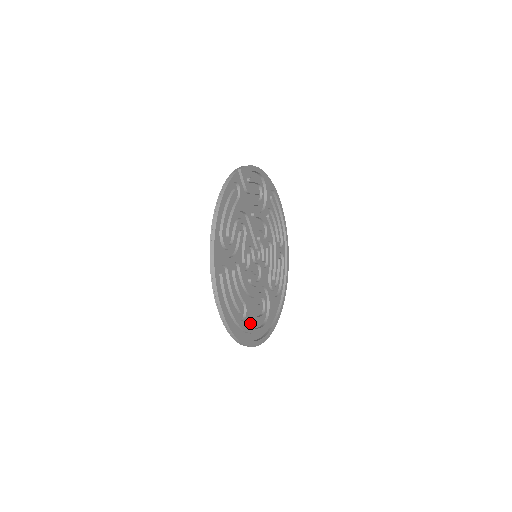
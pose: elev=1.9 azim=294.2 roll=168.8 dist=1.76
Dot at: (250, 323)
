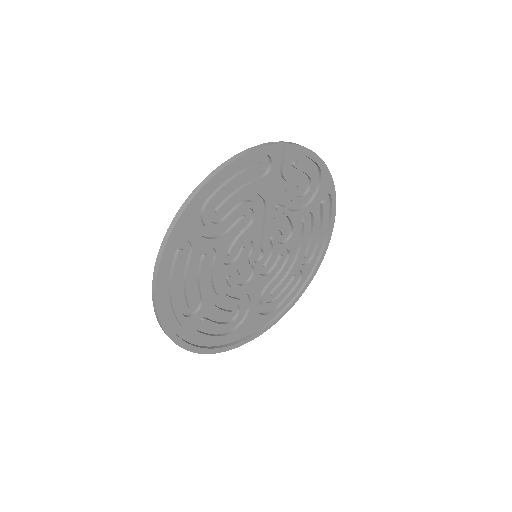
Dot at: (202, 324)
